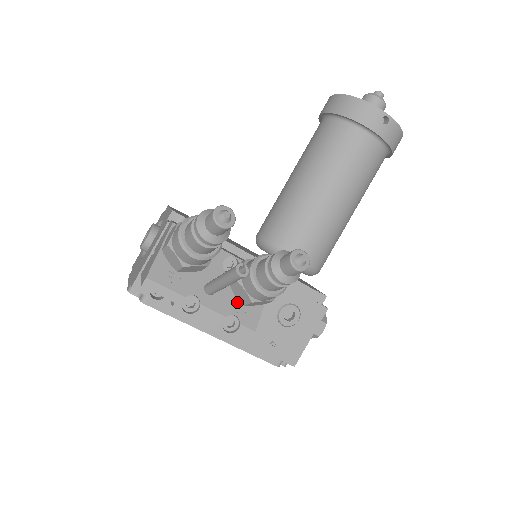
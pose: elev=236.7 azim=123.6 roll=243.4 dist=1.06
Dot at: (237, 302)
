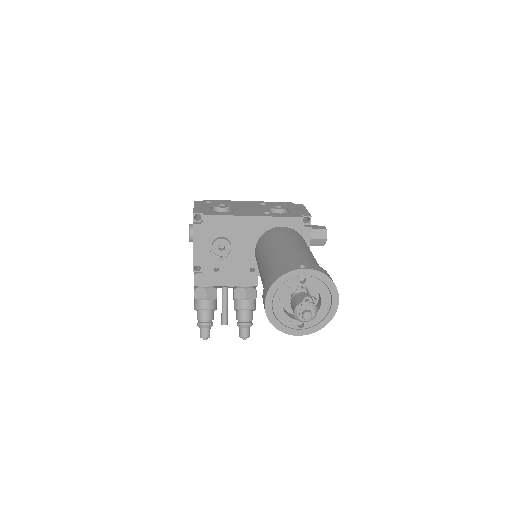
Dot at: occluded
